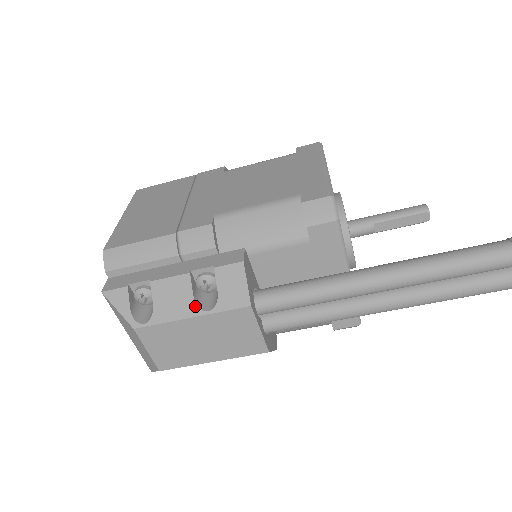
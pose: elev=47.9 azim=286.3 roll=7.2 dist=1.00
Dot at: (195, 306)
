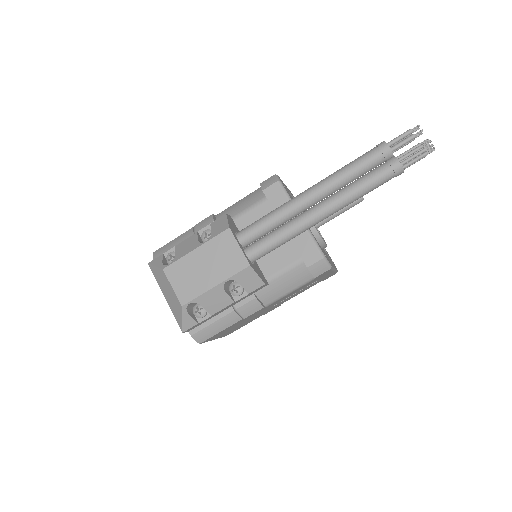
Dot at: (198, 243)
